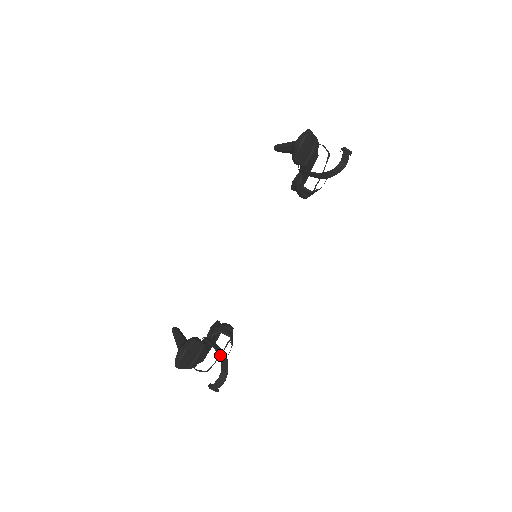
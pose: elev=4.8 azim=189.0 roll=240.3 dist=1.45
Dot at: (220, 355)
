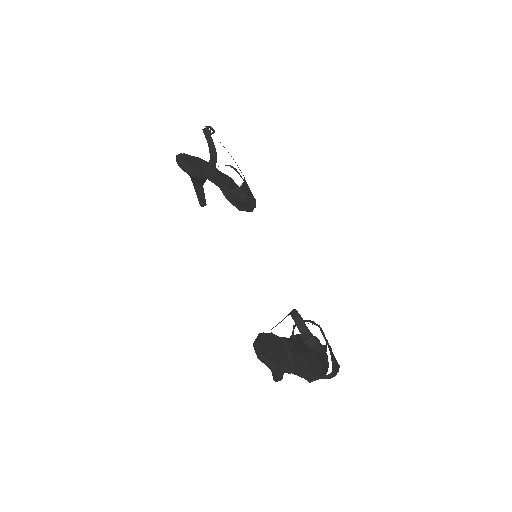
Dot at: (286, 316)
